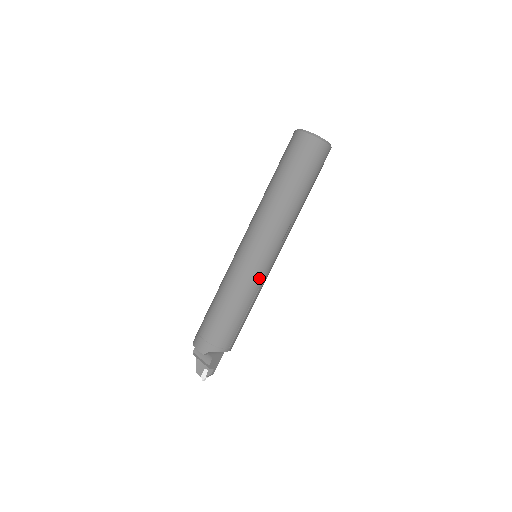
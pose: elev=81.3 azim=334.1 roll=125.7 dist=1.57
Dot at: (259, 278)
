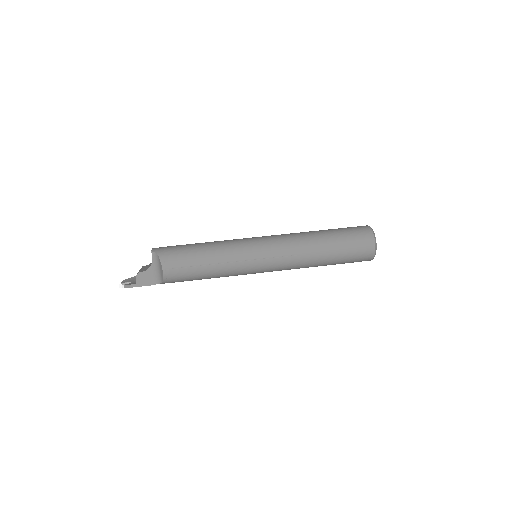
Dot at: (242, 255)
